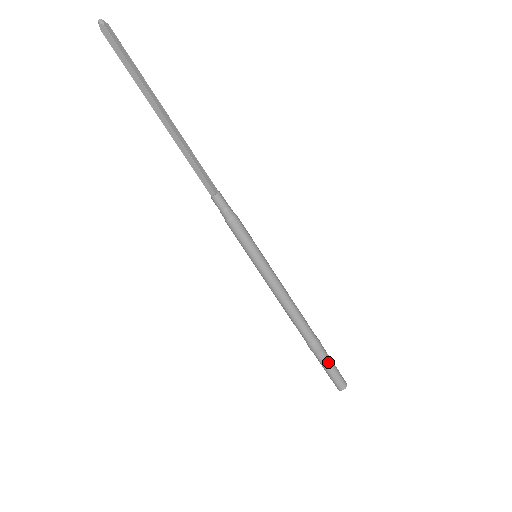
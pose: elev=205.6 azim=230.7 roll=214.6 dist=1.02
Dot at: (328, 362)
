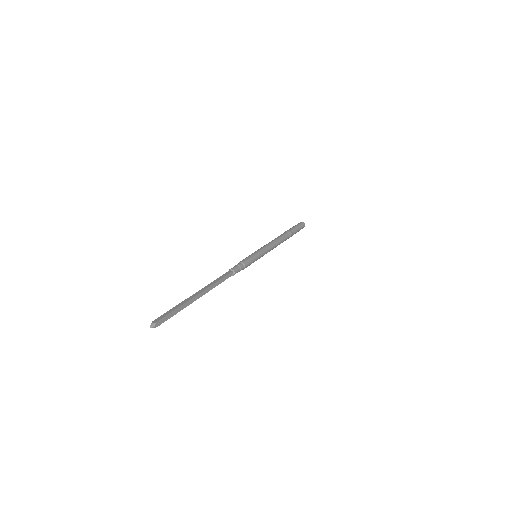
Dot at: occluded
